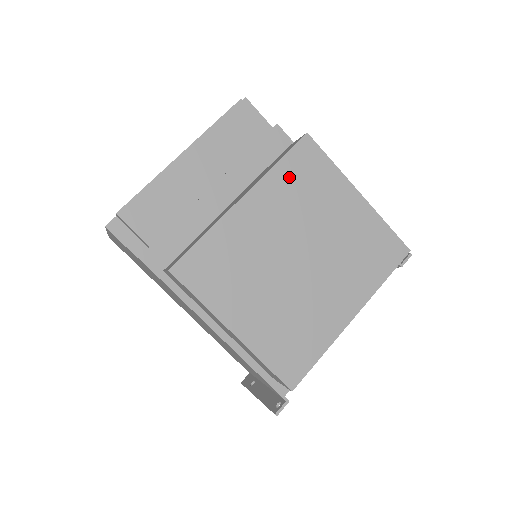
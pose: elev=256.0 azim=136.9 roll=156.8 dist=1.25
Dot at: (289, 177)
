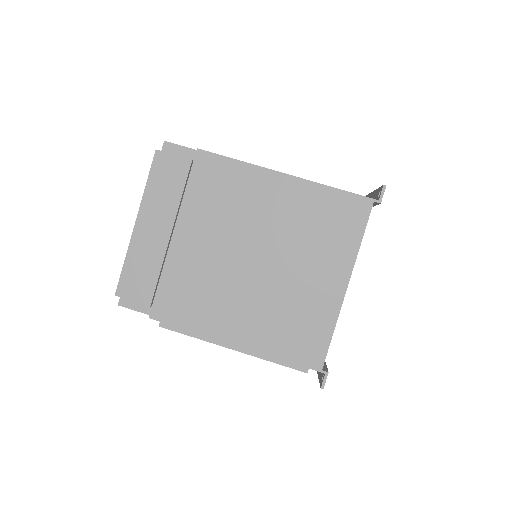
Dot at: (213, 199)
